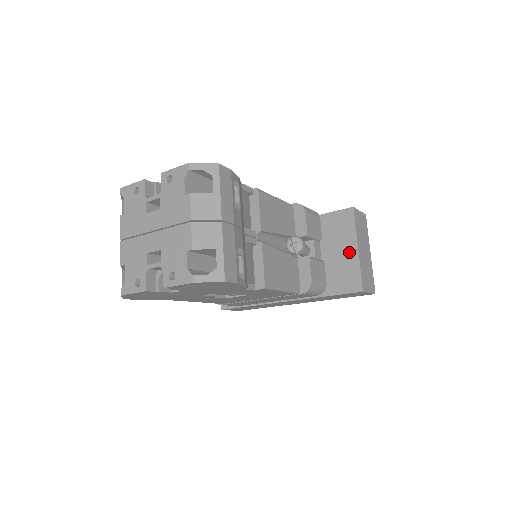
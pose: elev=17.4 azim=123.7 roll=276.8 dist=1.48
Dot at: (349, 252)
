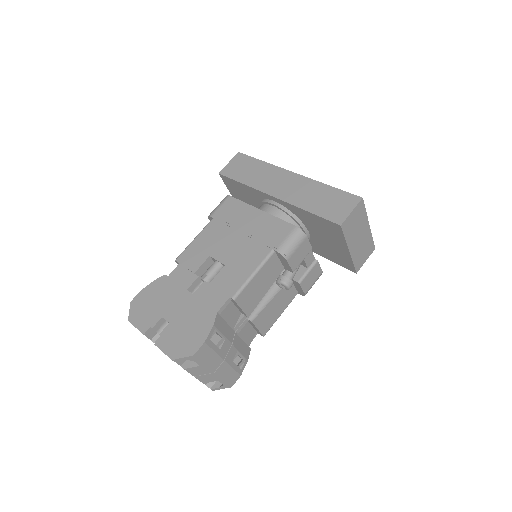
Dot at: (342, 249)
